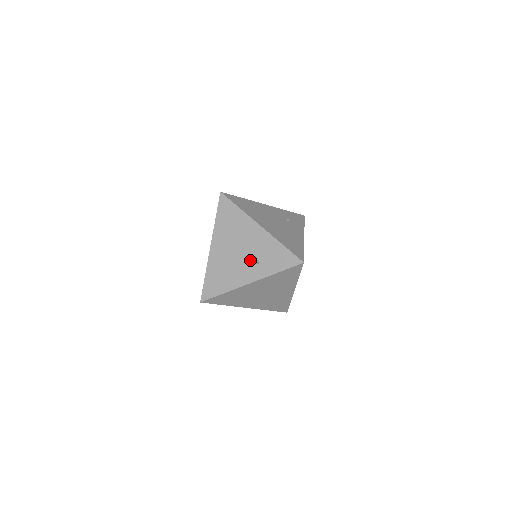
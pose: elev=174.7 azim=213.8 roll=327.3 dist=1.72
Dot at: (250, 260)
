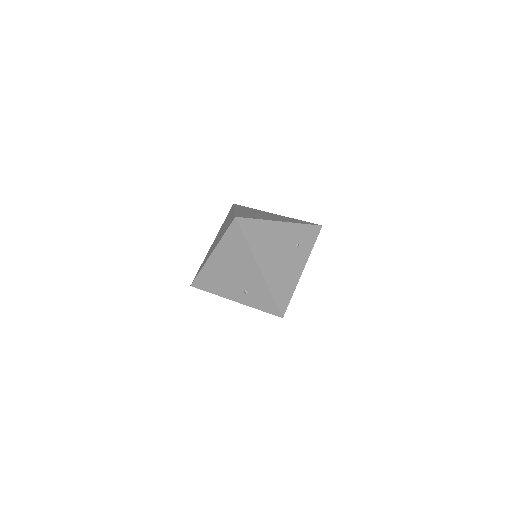
Dot at: (241, 287)
